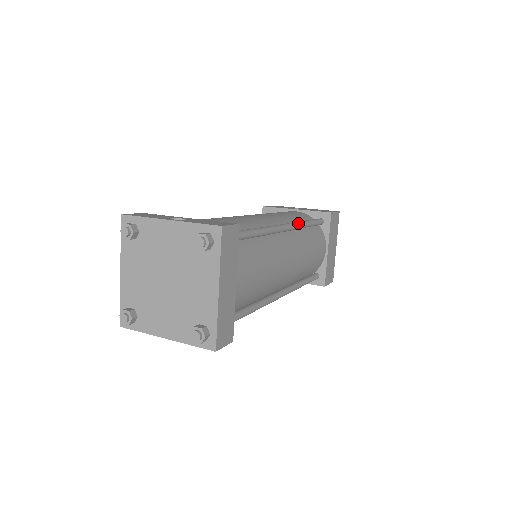
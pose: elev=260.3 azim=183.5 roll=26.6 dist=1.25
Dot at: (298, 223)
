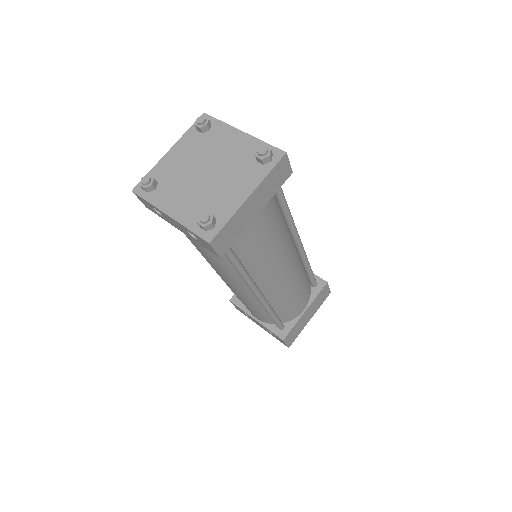
Dot at: (306, 255)
